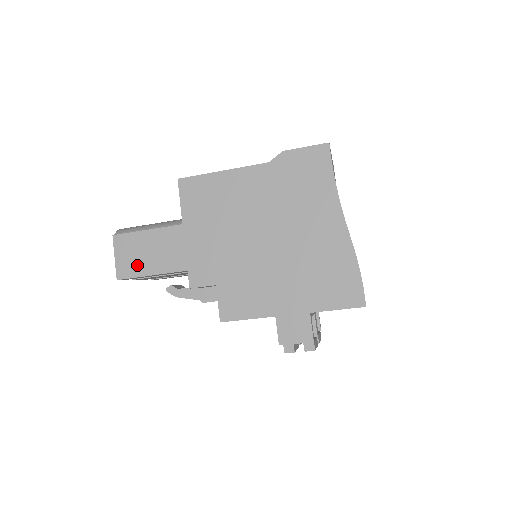
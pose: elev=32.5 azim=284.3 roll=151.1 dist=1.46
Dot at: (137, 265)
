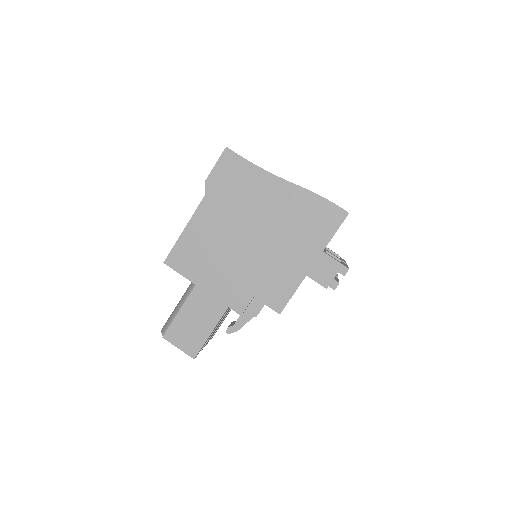
Dot at: (196, 337)
